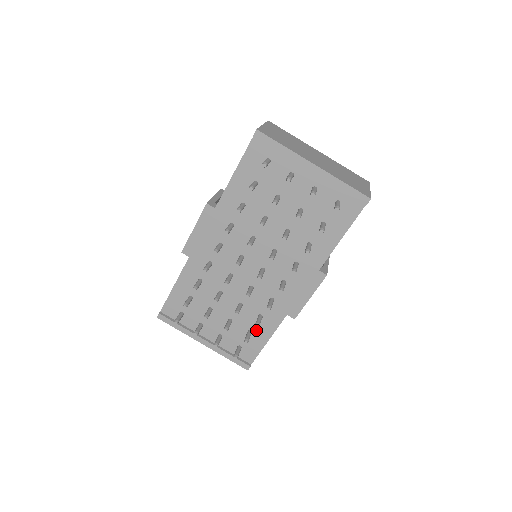
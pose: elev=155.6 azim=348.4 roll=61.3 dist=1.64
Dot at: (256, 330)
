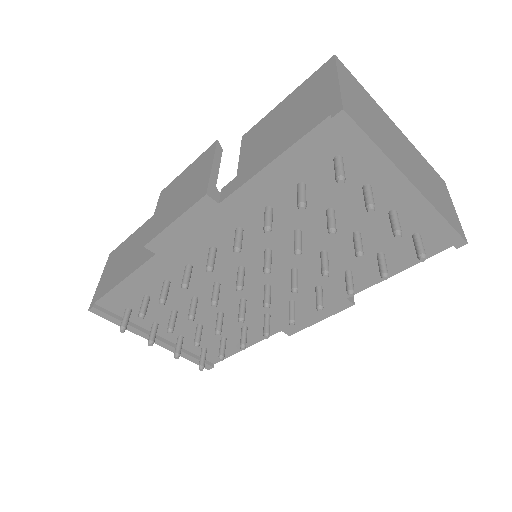
Dot at: (233, 338)
